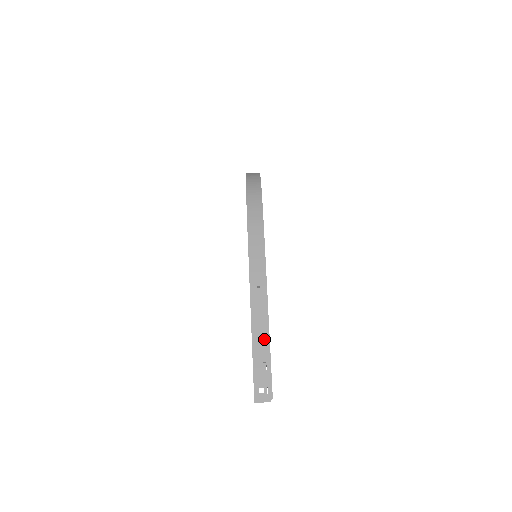
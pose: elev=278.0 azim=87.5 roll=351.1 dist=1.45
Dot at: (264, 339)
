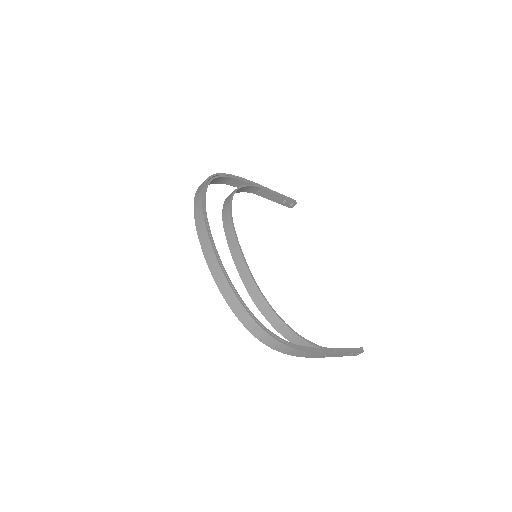
Dot at: occluded
